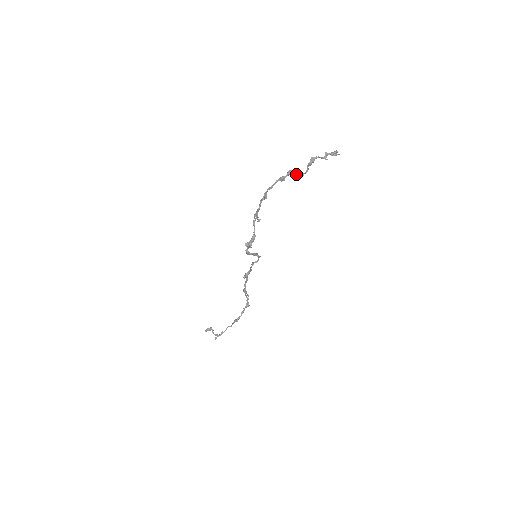
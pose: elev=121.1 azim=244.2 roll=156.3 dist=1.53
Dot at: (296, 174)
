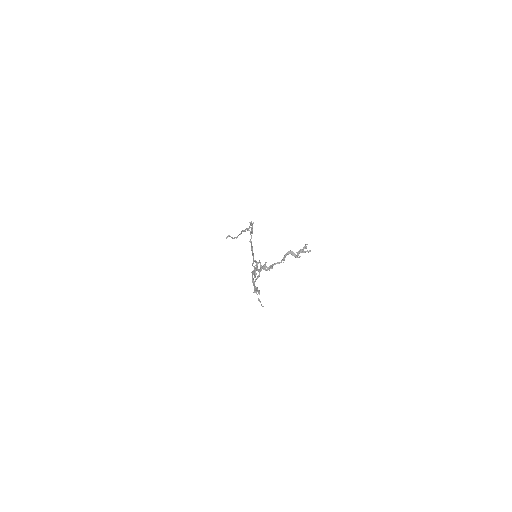
Dot at: occluded
